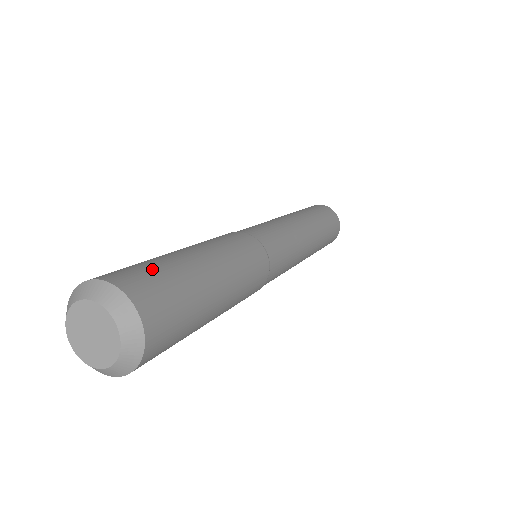
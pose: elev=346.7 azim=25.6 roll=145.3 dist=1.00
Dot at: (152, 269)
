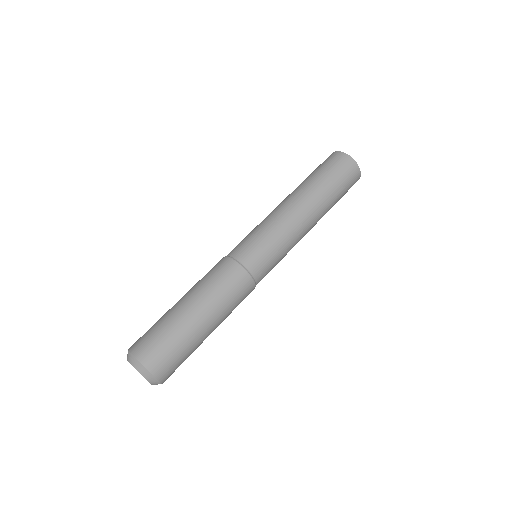
Dot at: (171, 349)
